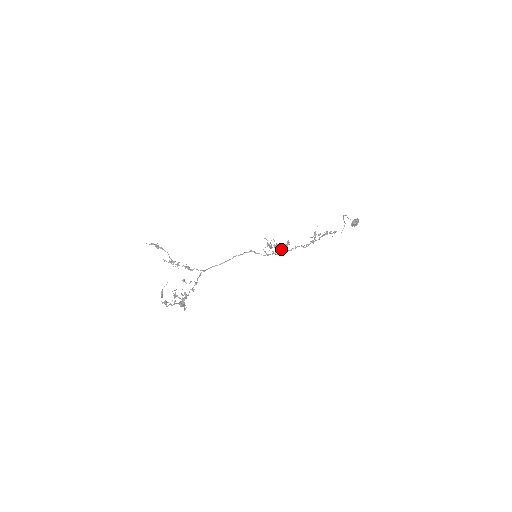
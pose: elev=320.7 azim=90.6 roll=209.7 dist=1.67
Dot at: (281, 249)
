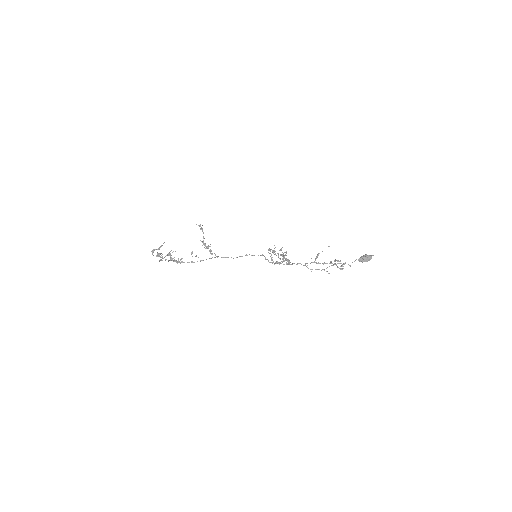
Dot at: (284, 260)
